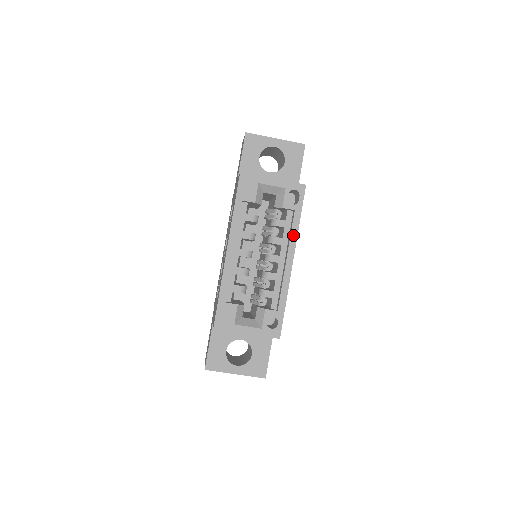
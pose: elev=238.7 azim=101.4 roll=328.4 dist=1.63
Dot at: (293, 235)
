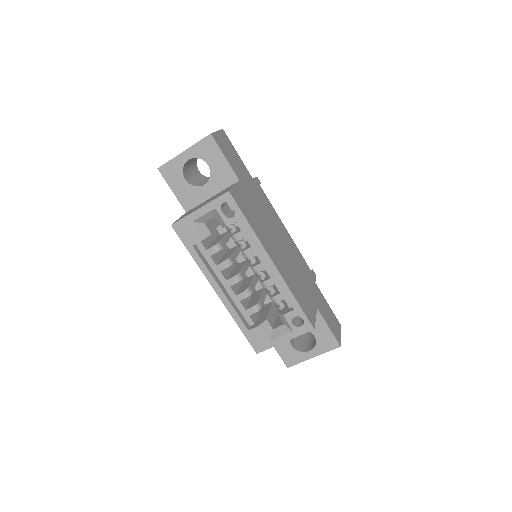
Dot at: (255, 242)
